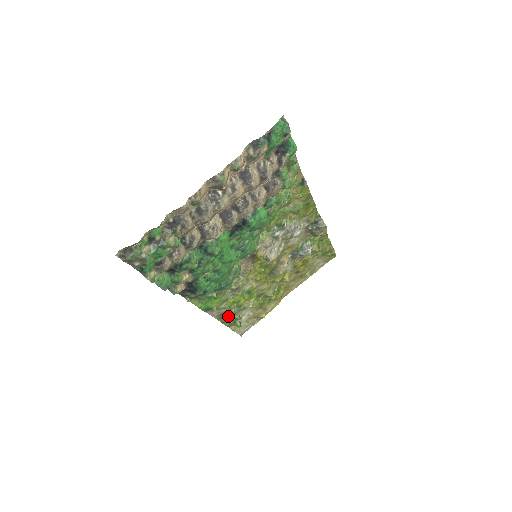
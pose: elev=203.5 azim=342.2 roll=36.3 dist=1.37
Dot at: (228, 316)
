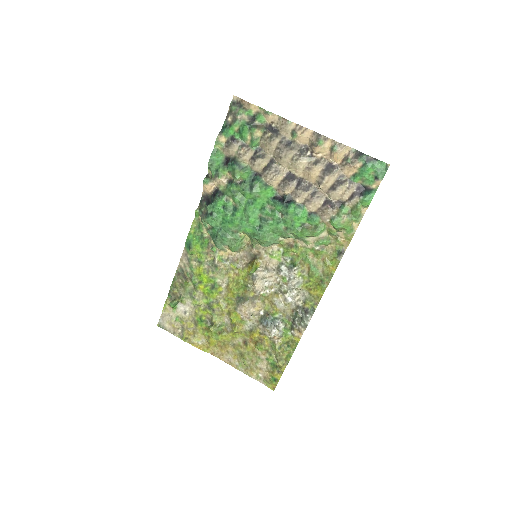
Dot at: (182, 283)
